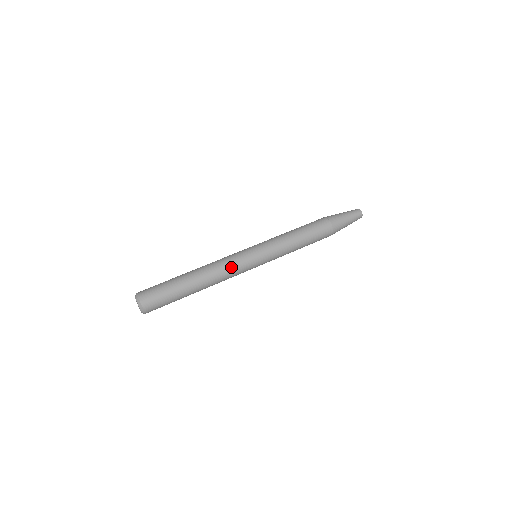
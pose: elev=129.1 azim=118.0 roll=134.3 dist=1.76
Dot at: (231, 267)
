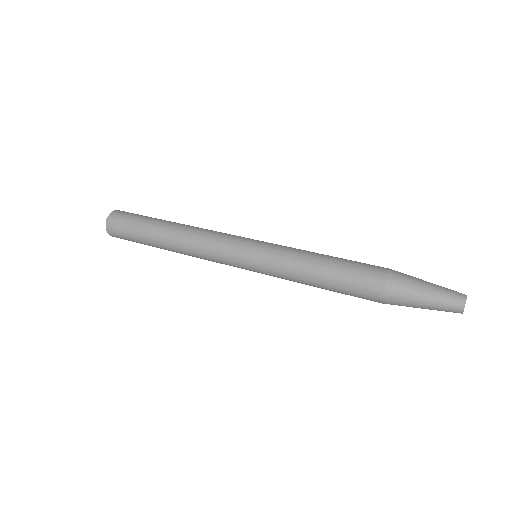
Dot at: (213, 236)
